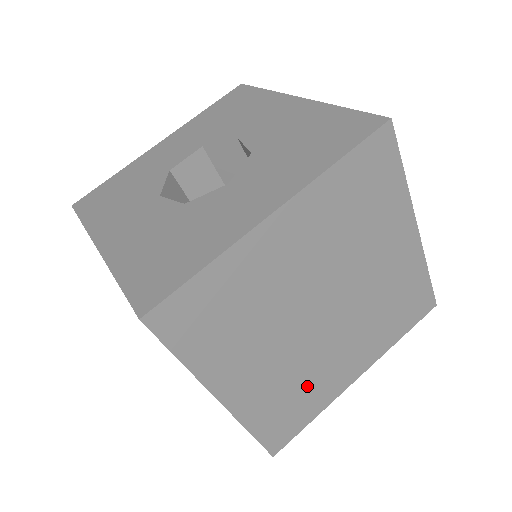
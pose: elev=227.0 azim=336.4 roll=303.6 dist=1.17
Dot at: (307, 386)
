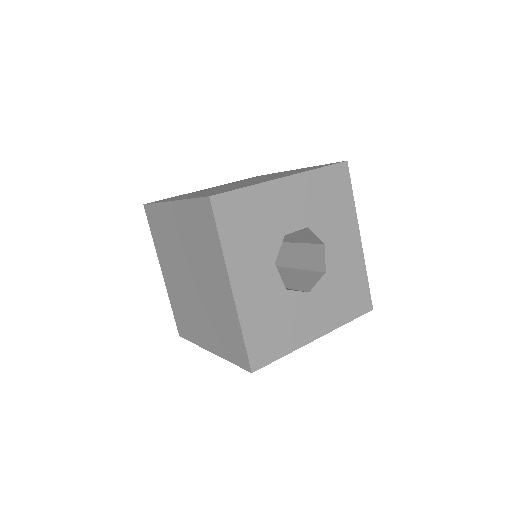
Dot at: occluded
